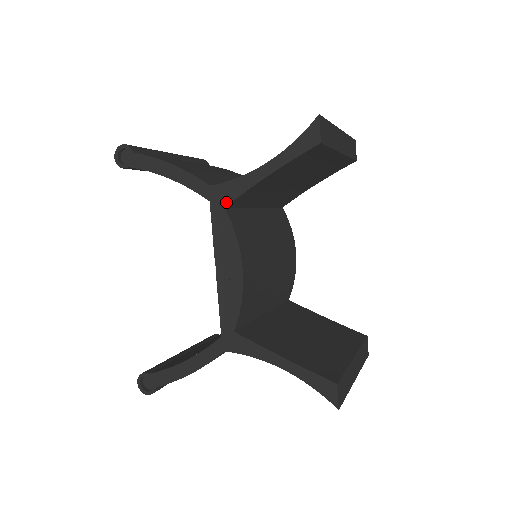
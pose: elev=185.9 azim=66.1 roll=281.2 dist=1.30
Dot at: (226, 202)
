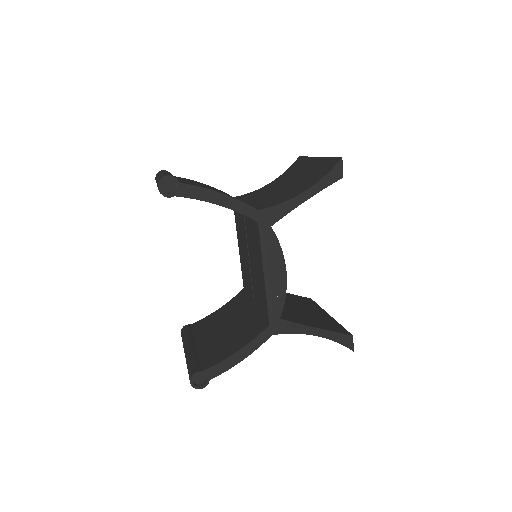
Dot at: (272, 222)
